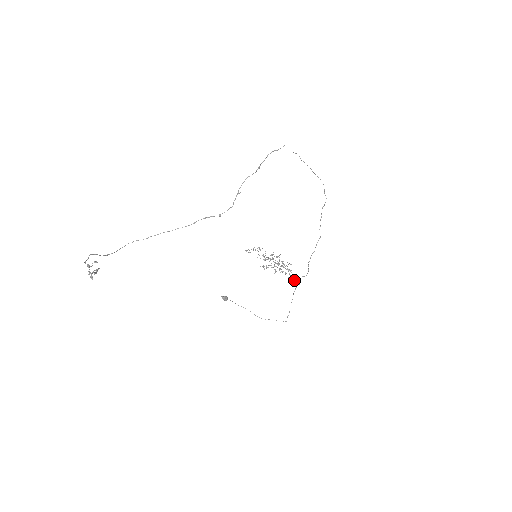
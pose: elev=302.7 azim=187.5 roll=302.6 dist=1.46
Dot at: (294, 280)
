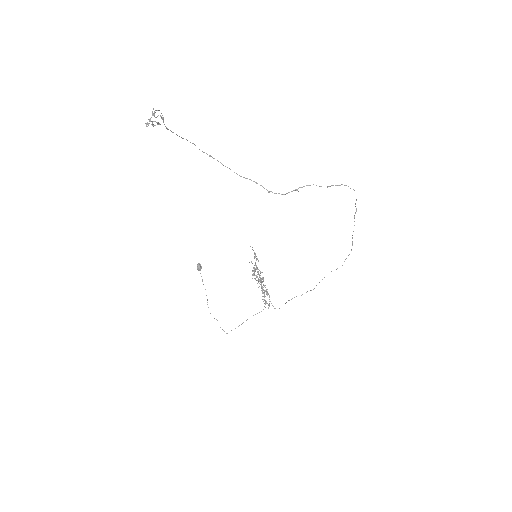
Dot at: occluded
